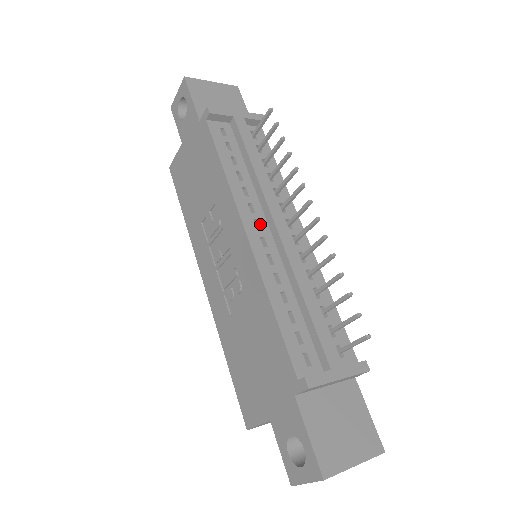
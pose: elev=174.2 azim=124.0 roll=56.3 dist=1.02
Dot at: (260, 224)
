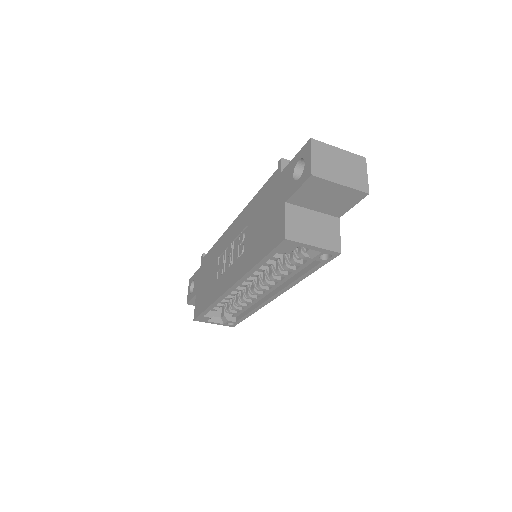
Dot at: occluded
